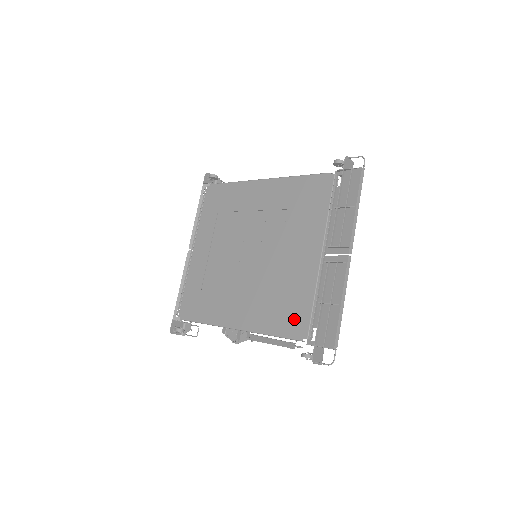
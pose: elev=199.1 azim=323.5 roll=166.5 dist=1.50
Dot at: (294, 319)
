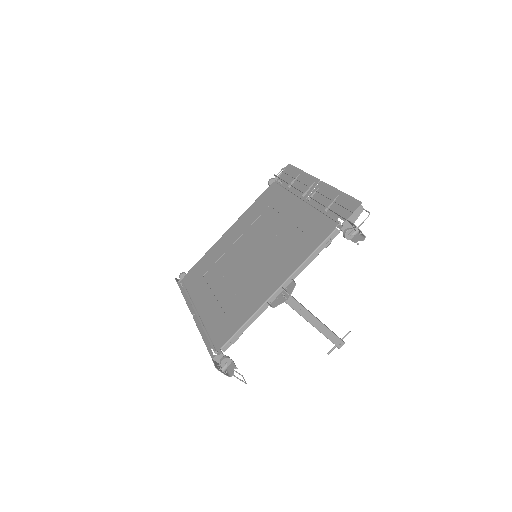
Dot at: (318, 231)
